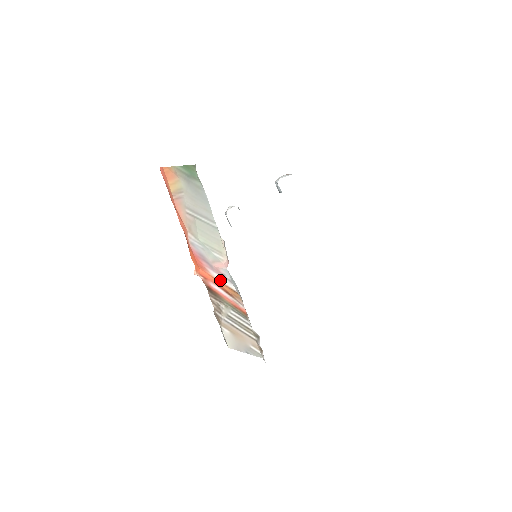
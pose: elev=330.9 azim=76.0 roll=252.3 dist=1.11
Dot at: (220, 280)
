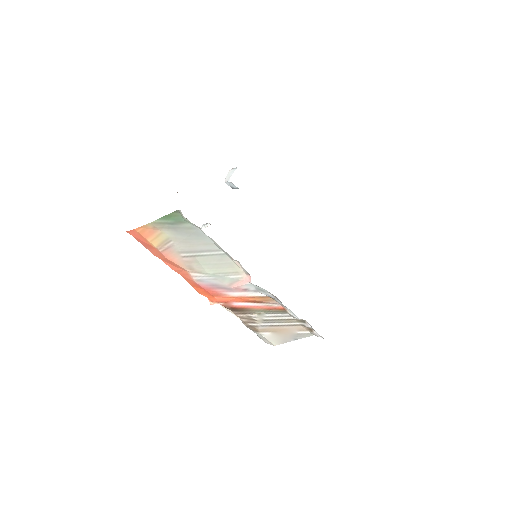
Dot at: (243, 296)
